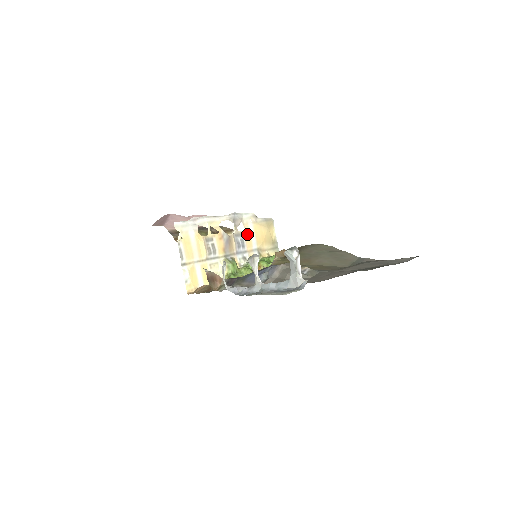
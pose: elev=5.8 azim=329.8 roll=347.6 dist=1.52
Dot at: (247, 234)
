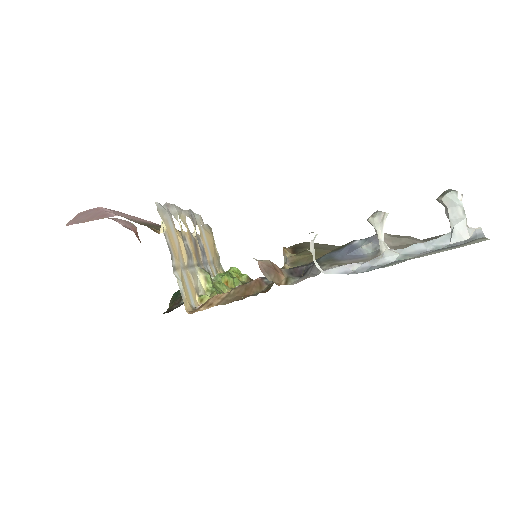
Dot at: (203, 240)
